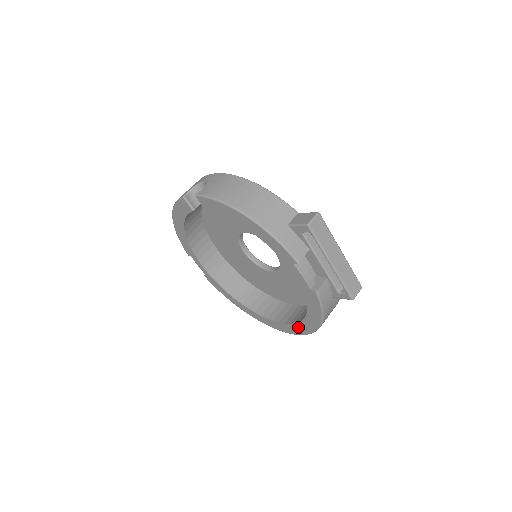
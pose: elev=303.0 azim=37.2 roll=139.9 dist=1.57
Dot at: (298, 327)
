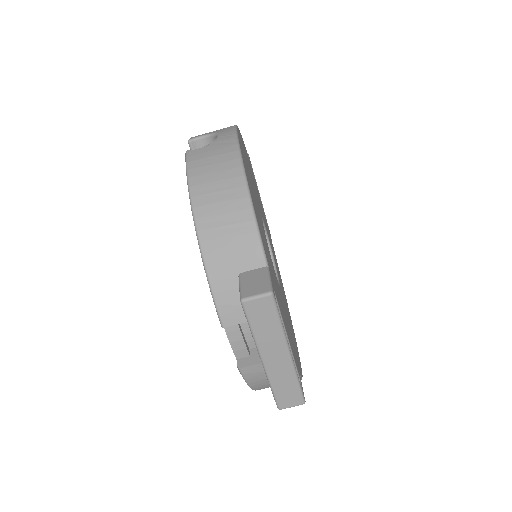
Dot at: occluded
